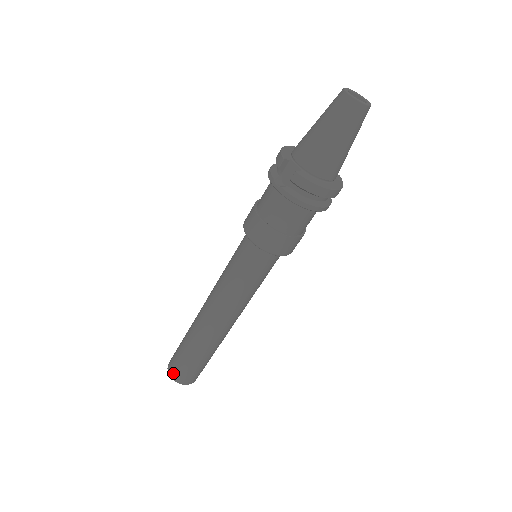
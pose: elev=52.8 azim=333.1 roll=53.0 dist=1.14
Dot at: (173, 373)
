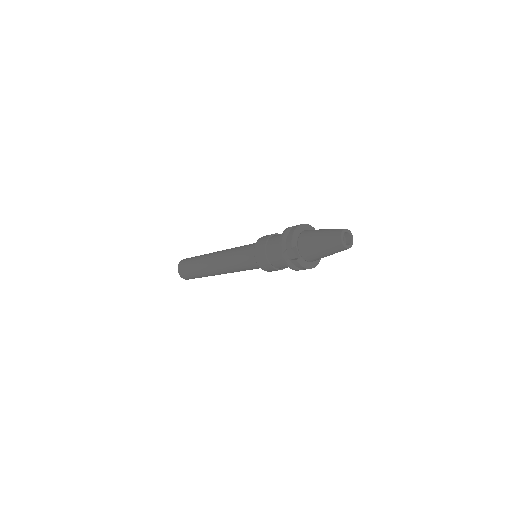
Dot at: (182, 274)
